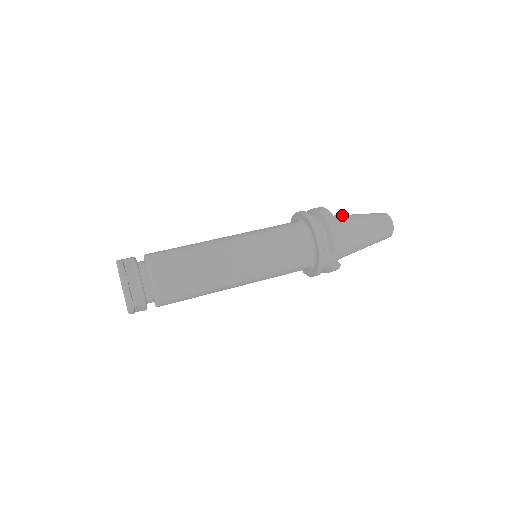
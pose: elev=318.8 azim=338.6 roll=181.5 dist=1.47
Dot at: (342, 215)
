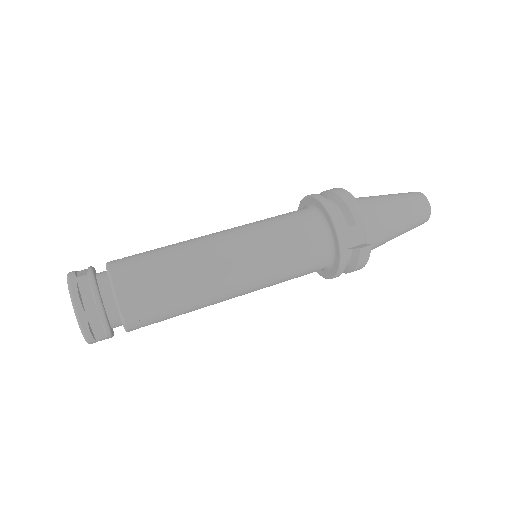
Dot at: occluded
